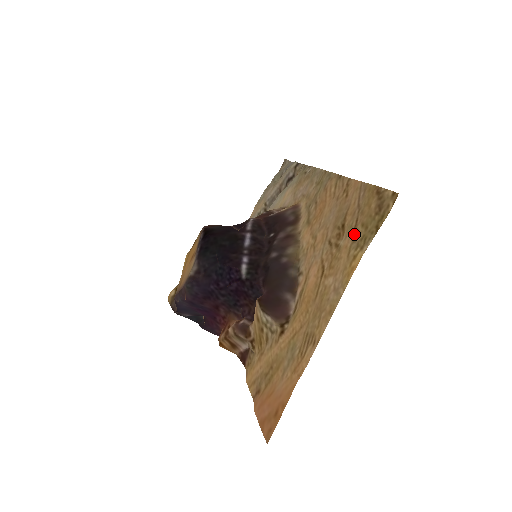
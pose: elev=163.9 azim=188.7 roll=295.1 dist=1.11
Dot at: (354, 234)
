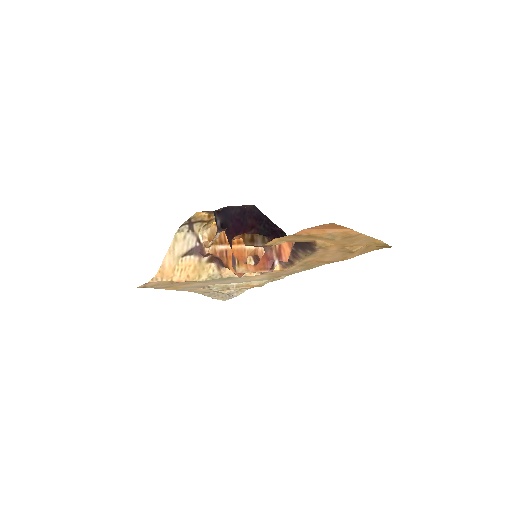
Dot at: (369, 246)
